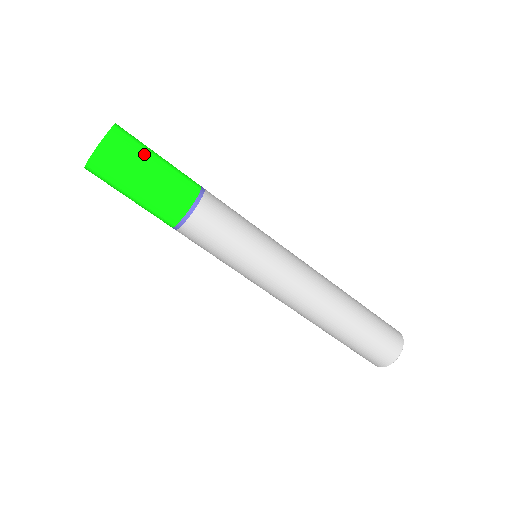
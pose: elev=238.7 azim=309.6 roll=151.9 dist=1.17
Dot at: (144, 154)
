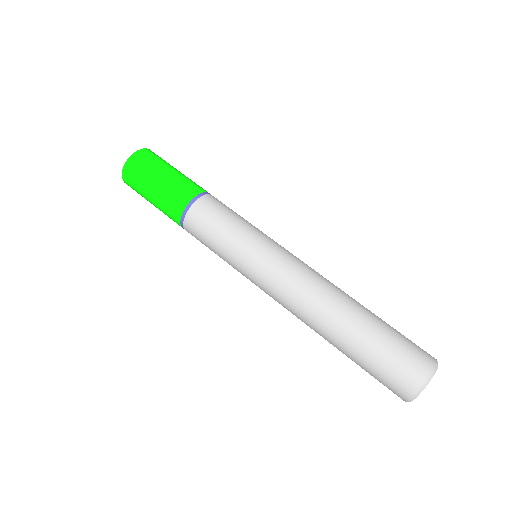
Dot at: (163, 164)
